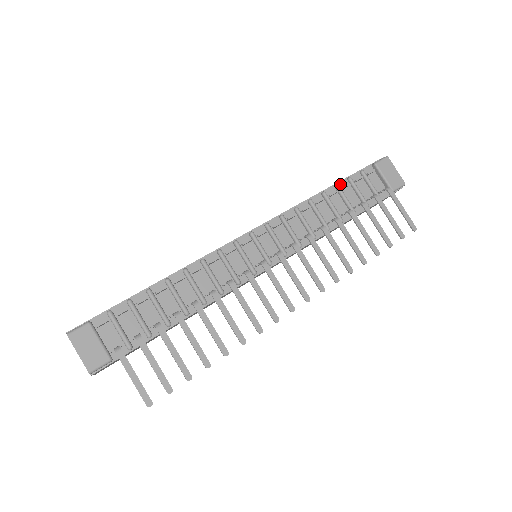
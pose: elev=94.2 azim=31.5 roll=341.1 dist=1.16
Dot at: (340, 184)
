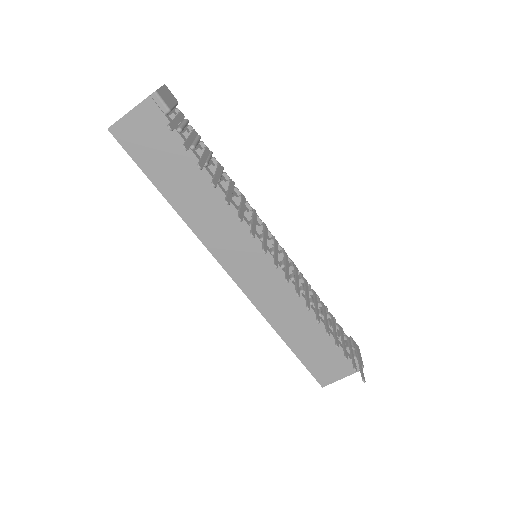
Dot at: occluded
